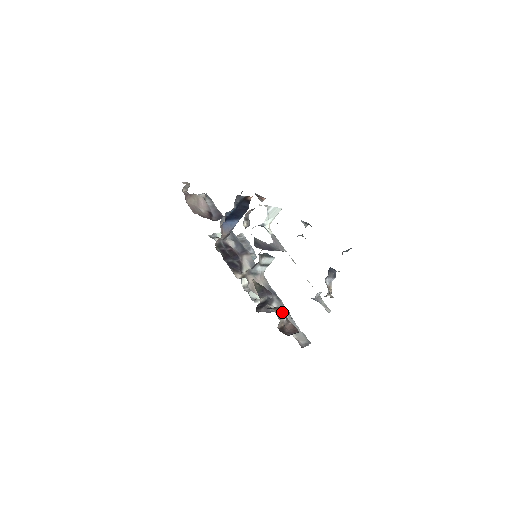
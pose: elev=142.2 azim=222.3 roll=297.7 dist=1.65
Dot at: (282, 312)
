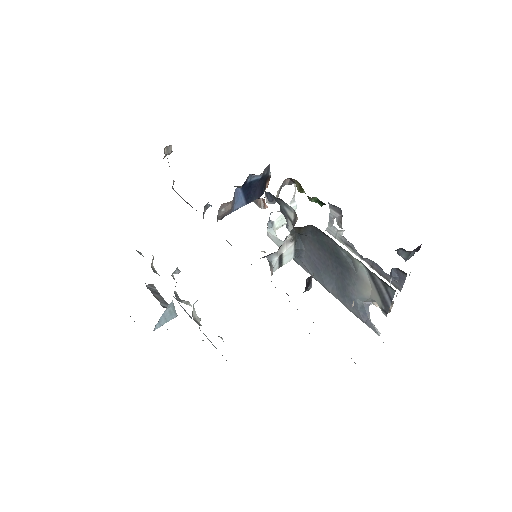
Dot at: occluded
